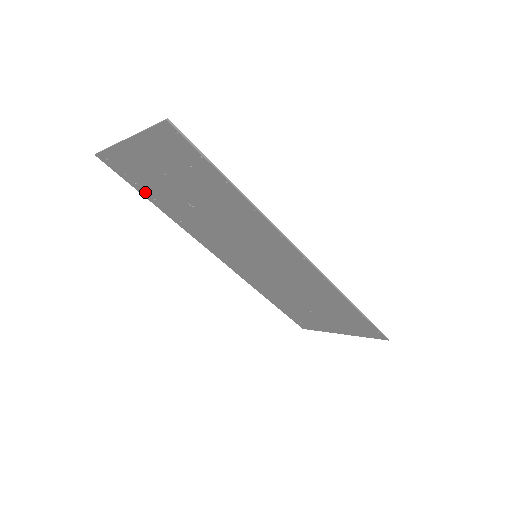
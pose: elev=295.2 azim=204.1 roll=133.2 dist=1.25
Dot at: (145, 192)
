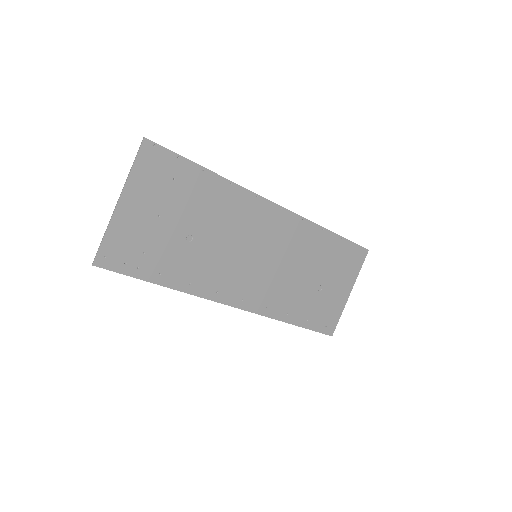
Dot at: (149, 273)
